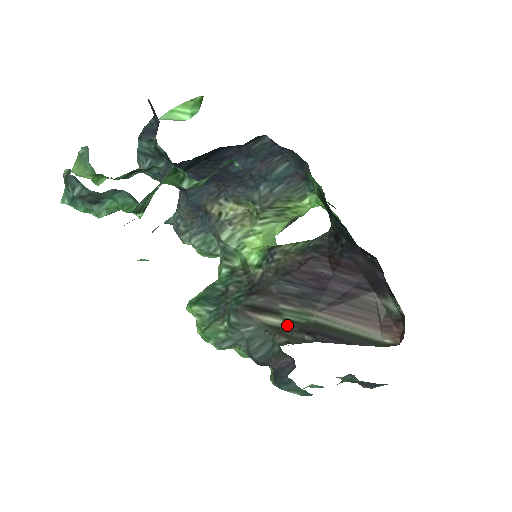
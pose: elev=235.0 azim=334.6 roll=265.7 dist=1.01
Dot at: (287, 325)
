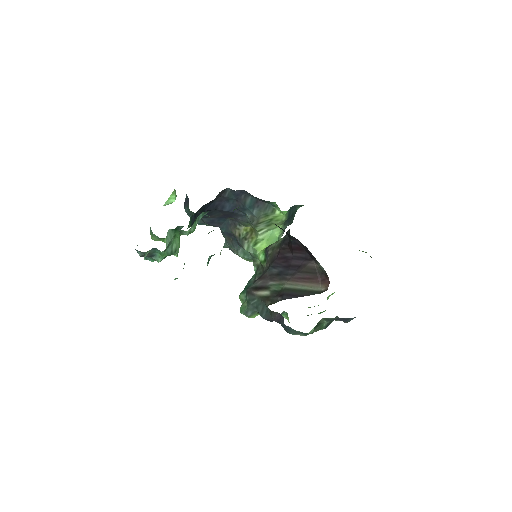
Dot at: (271, 294)
